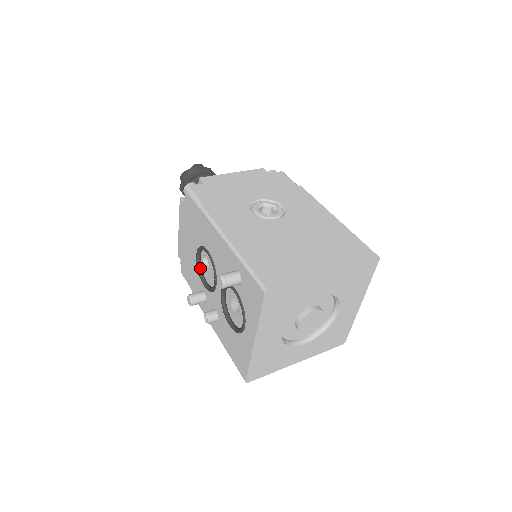
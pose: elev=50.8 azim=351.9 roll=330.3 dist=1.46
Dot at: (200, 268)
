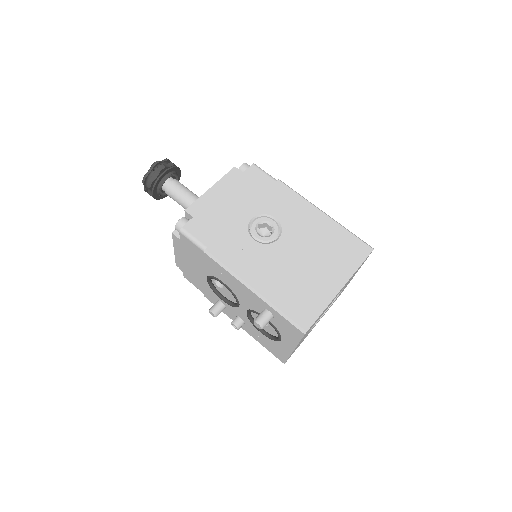
Dot at: (213, 286)
